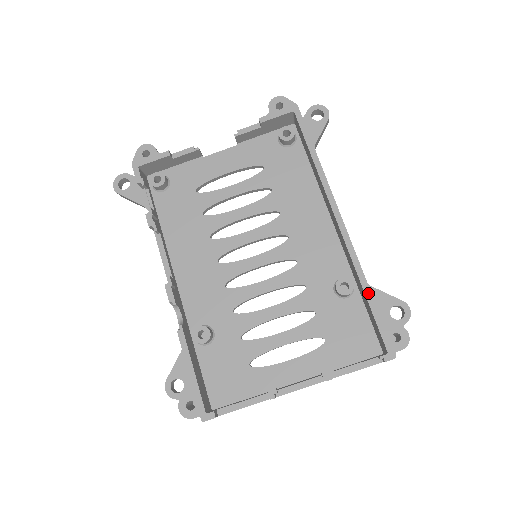
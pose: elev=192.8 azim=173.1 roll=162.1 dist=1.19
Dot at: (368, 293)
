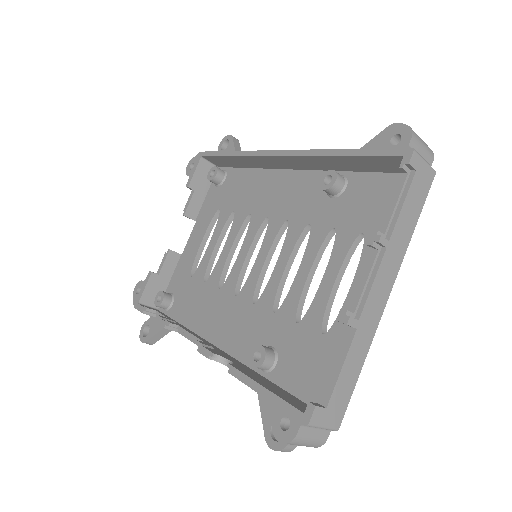
Dot at: (339, 152)
